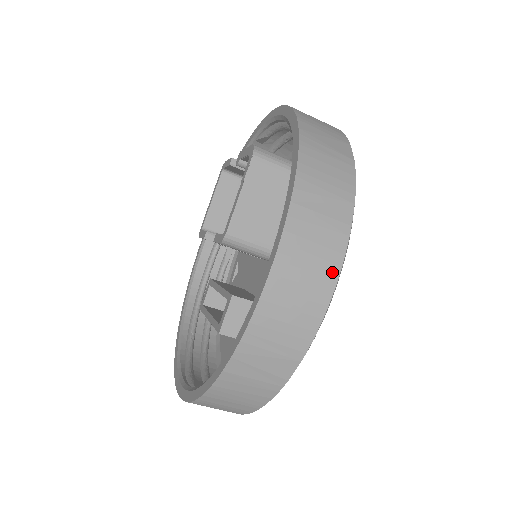
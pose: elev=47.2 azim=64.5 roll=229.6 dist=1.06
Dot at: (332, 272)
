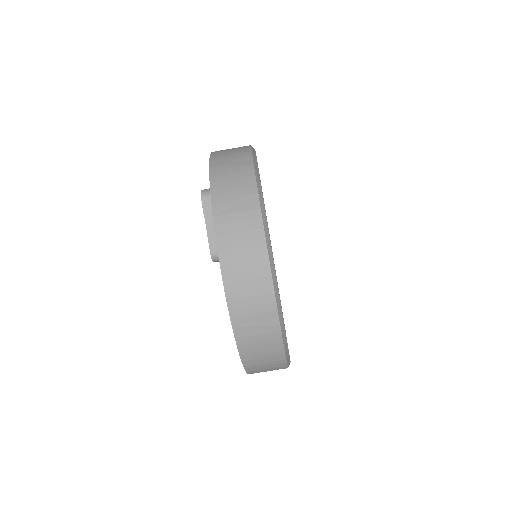
Dot at: (260, 244)
